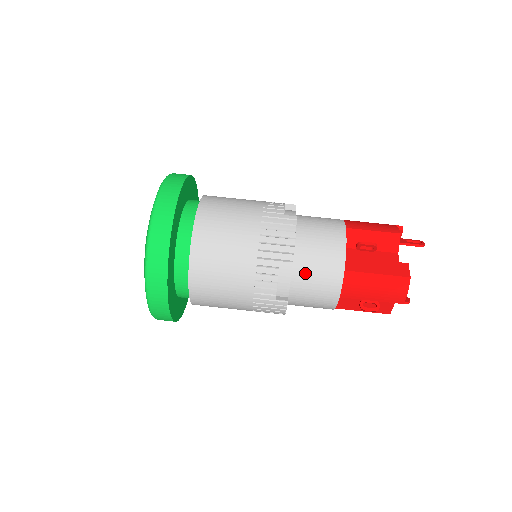
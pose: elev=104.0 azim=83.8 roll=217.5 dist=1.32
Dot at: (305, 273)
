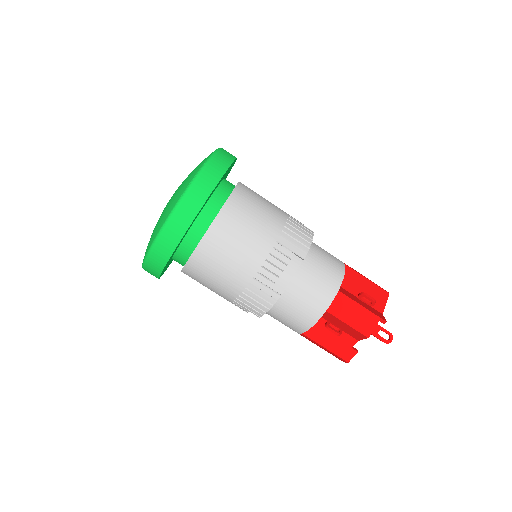
Dot at: (272, 316)
